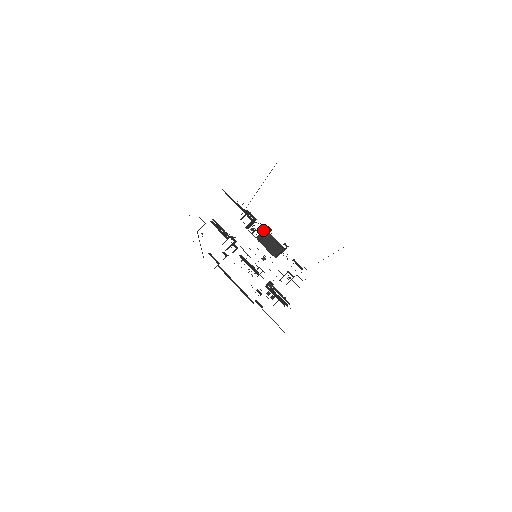
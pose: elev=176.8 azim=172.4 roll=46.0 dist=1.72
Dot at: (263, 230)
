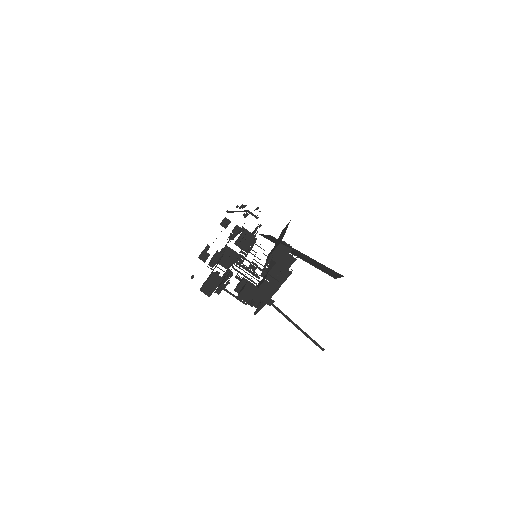
Dot at: occluded
